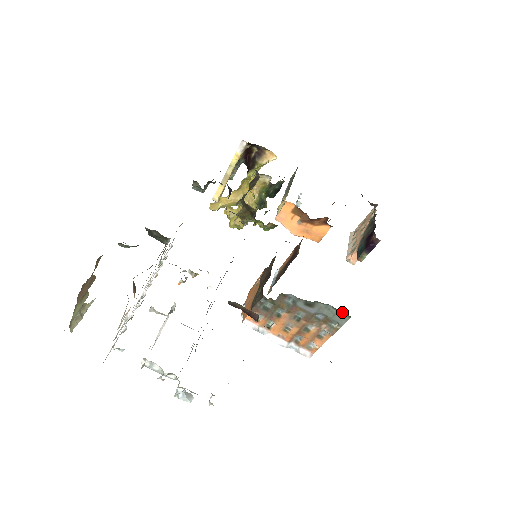
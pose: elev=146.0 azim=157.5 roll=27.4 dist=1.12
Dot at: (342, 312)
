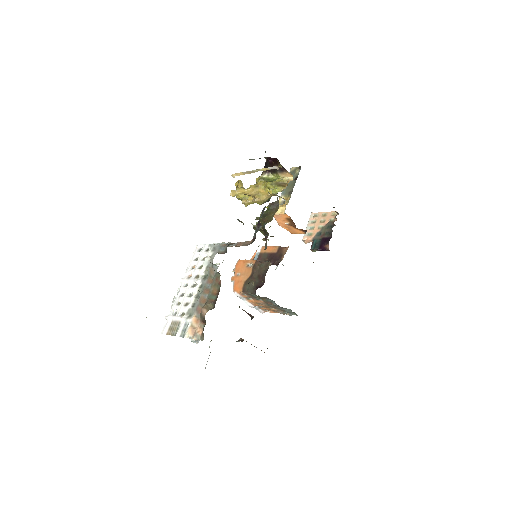
Dot at: occluded
